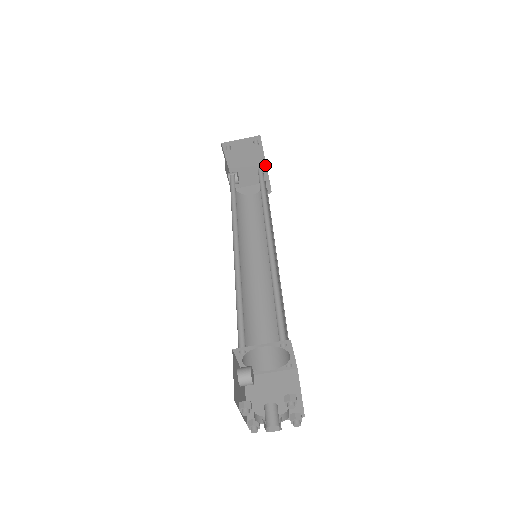
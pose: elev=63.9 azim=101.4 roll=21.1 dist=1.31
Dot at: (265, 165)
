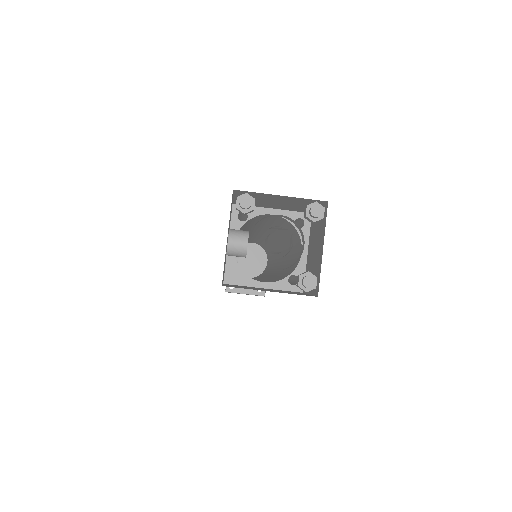
Dot at: occluded
